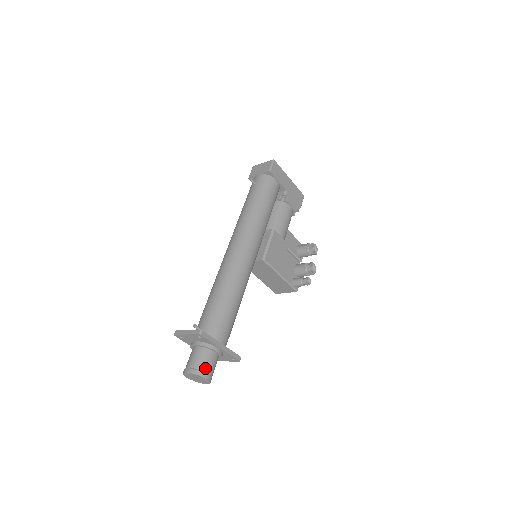
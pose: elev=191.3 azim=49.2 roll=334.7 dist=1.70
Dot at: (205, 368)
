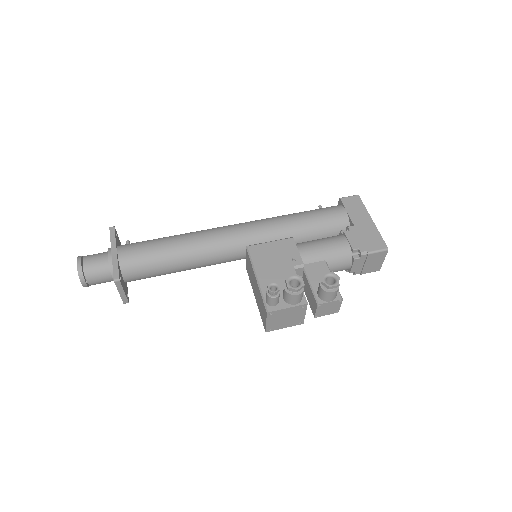
Dot at: (87, 257)
